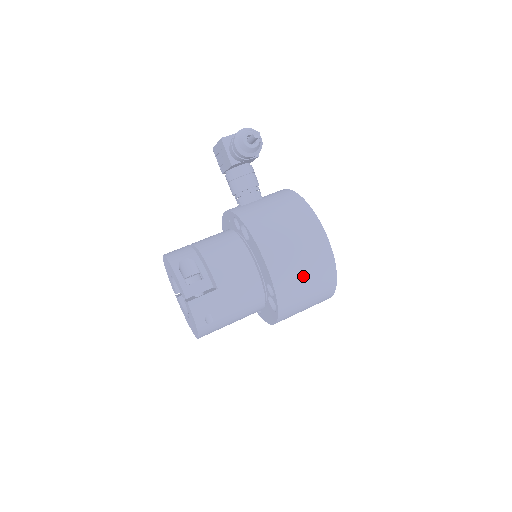
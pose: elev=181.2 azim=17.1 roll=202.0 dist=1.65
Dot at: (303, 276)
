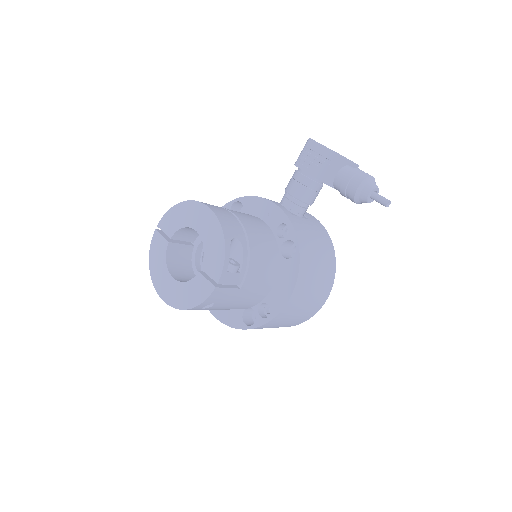
Dot at: (294, 317)
